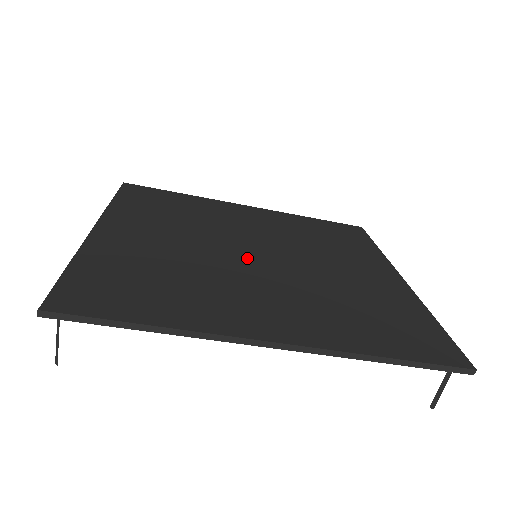
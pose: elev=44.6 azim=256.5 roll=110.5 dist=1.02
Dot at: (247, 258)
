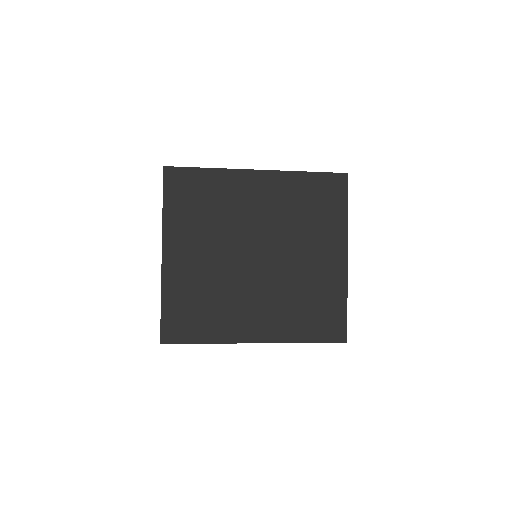
Dot at: (250, 265)
